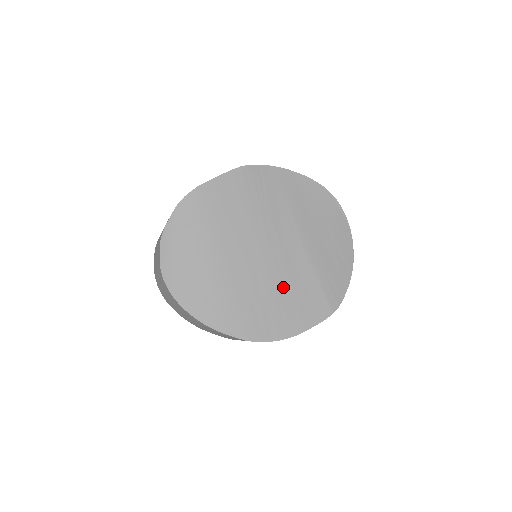
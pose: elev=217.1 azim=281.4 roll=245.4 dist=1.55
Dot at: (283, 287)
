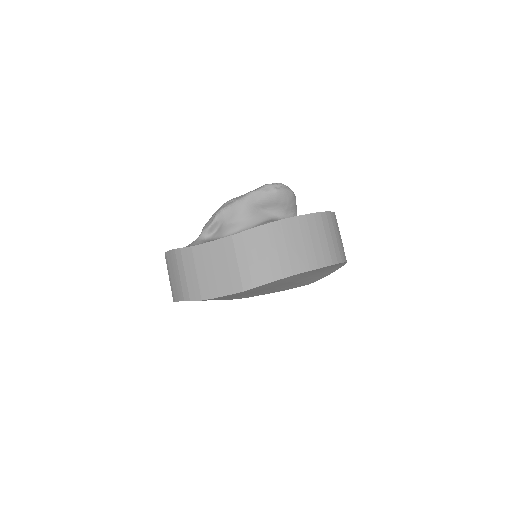
Dot at: occluded
